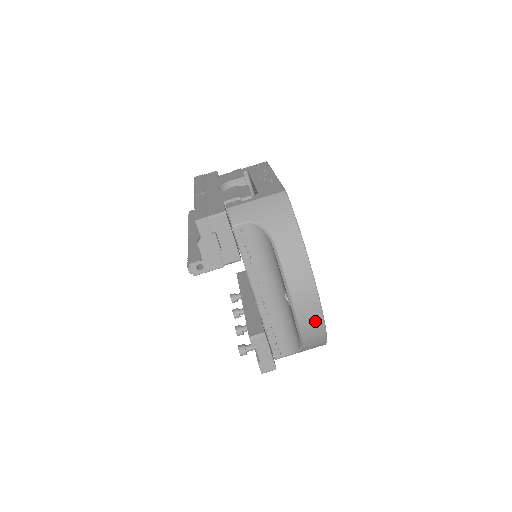
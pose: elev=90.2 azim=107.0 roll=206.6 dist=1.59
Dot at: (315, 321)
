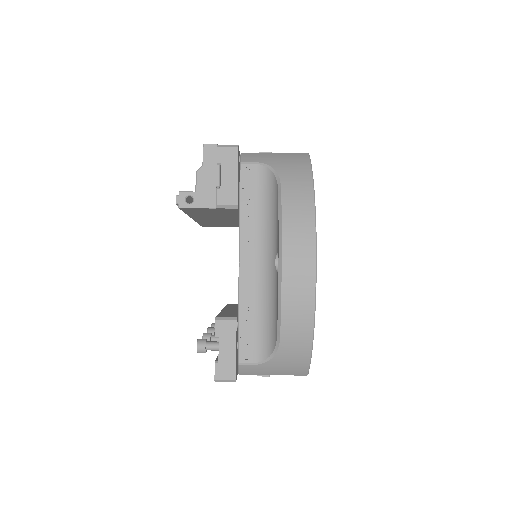
Dot at: (304, 294)
